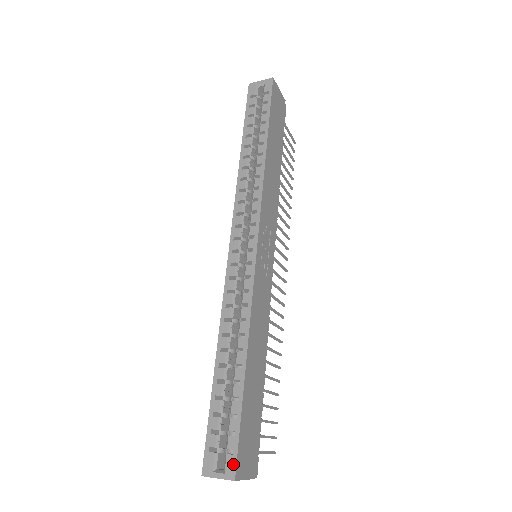
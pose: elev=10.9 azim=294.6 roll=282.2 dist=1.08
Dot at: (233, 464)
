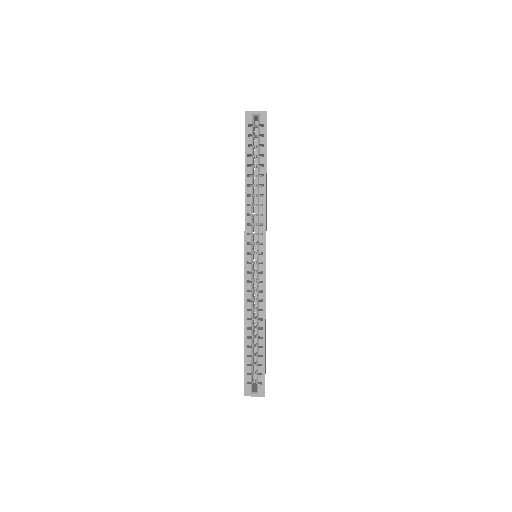
Dot at: (263, 389)
